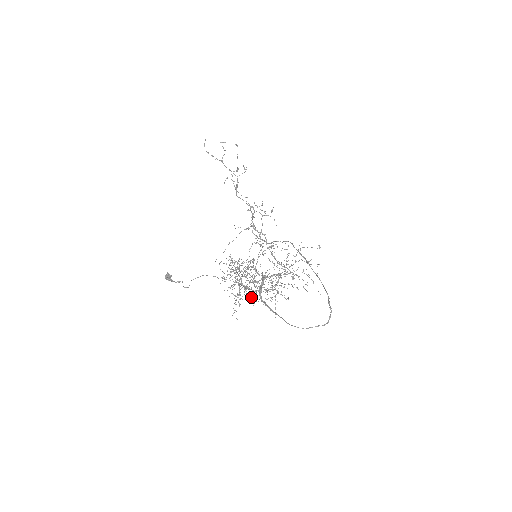
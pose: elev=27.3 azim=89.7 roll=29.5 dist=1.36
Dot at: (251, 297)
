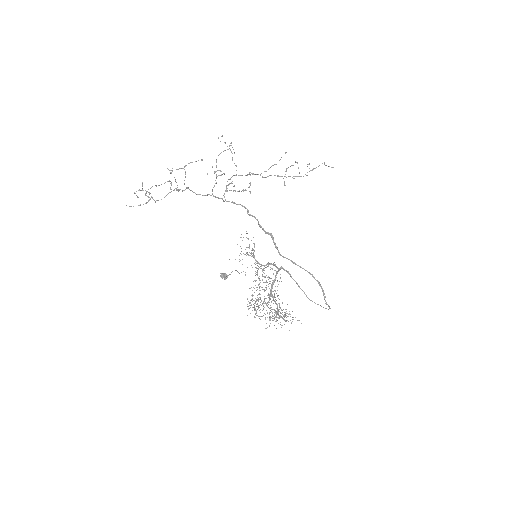
Dot at: occluded
